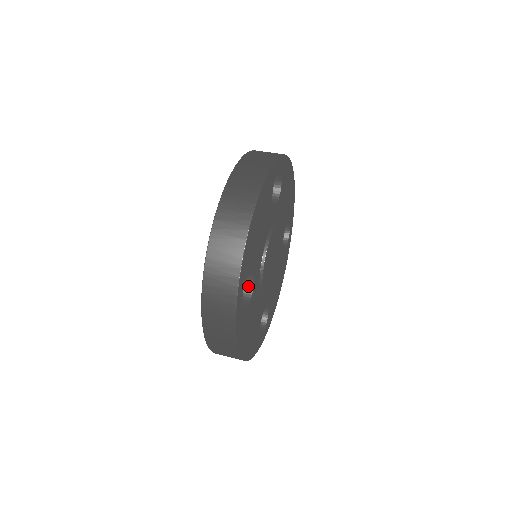
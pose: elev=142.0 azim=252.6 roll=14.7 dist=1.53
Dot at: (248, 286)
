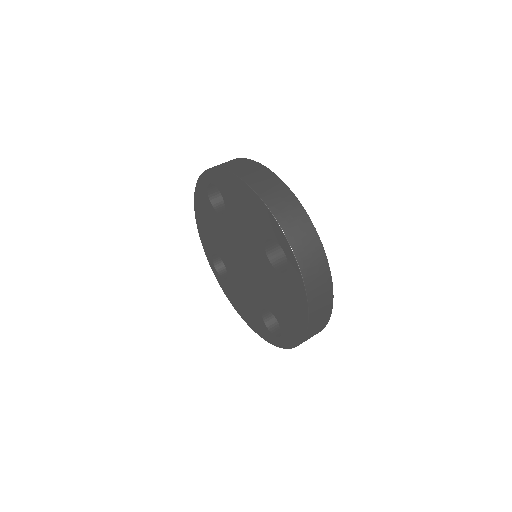
Dot at: occluded
